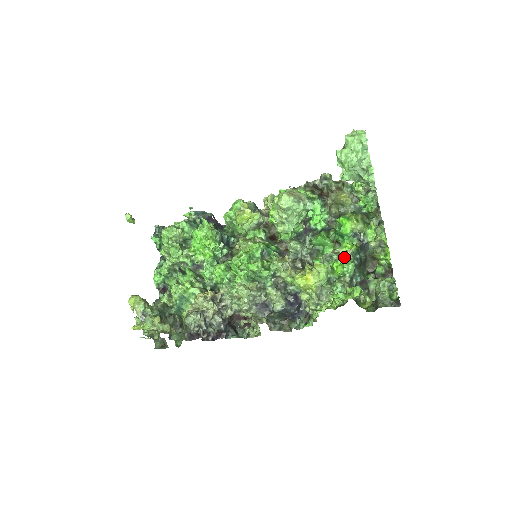
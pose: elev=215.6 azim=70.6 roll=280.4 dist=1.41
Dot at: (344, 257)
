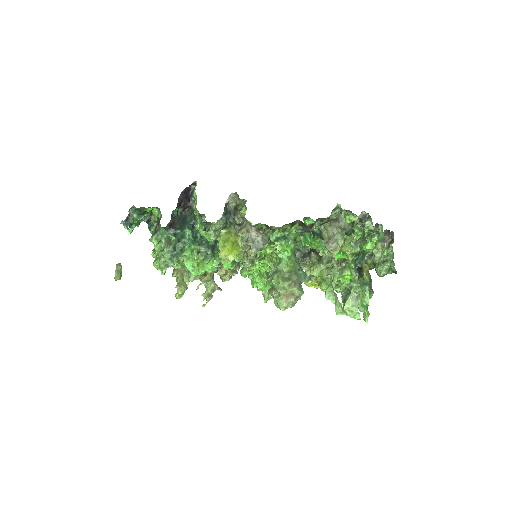
Dot at: (344, 265)
